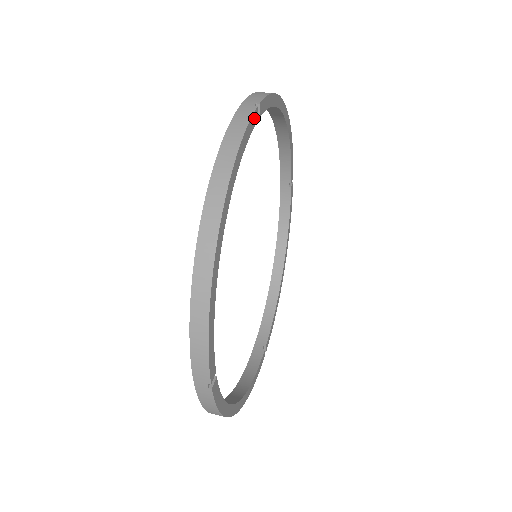
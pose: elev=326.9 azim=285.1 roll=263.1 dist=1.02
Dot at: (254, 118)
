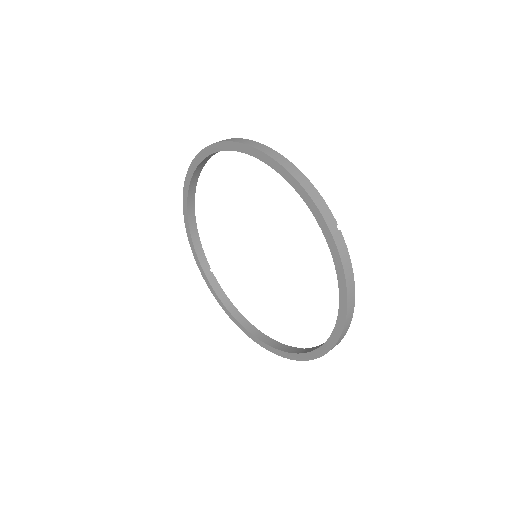
Dot at: occluded
